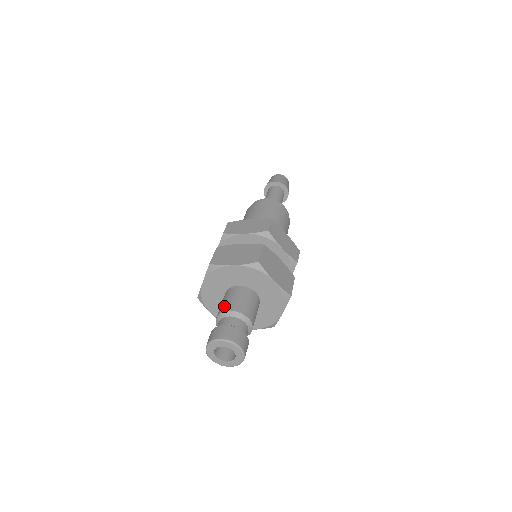
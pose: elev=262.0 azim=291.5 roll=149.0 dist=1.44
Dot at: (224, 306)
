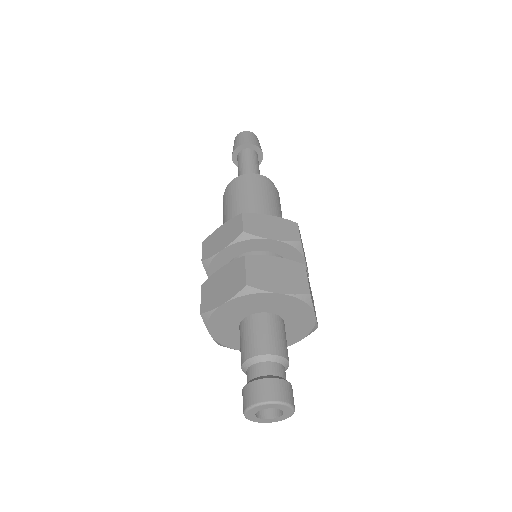
Dot at: (261, 344)
